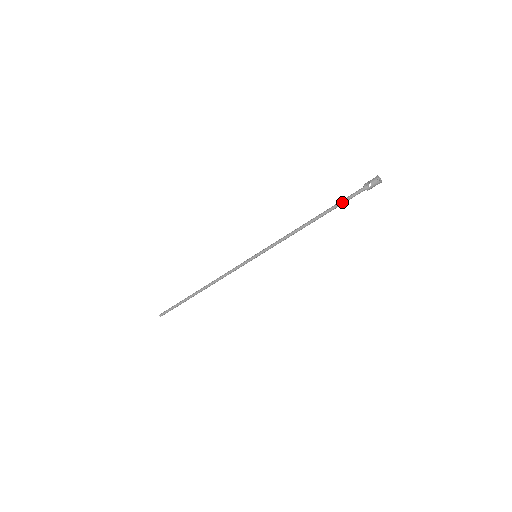
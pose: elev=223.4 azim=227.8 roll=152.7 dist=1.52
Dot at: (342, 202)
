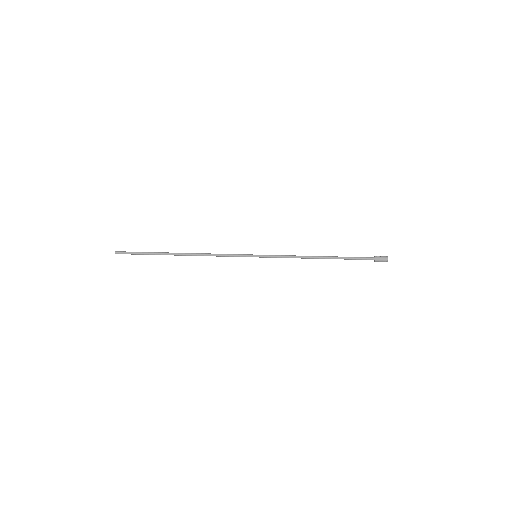
Dot at: (353, 257)
